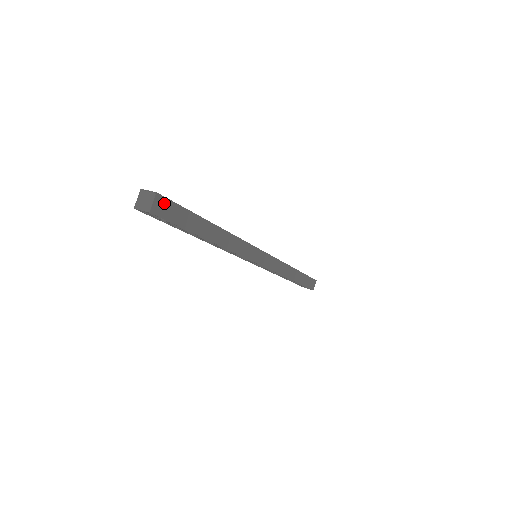
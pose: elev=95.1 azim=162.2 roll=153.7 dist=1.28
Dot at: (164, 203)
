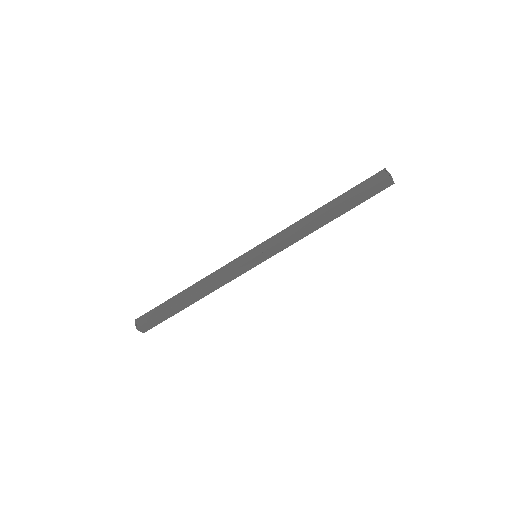
Dot at: (145, 326)
